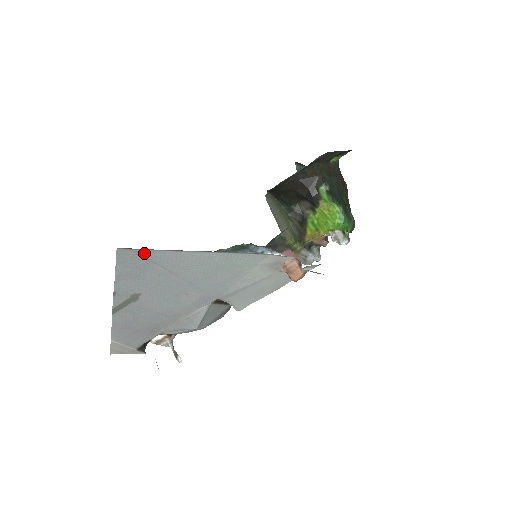
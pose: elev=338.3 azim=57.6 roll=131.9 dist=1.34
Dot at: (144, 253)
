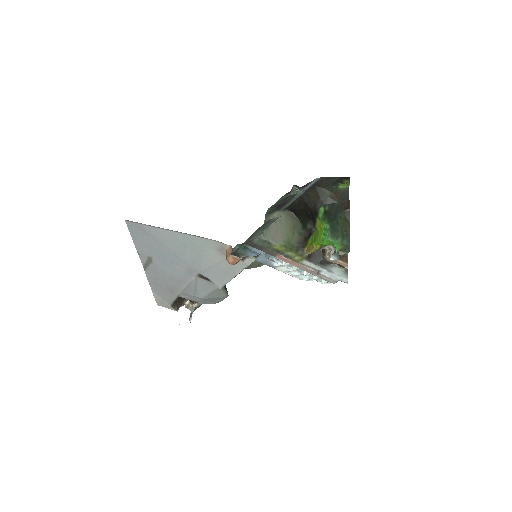
Dot at: (139, 226)
